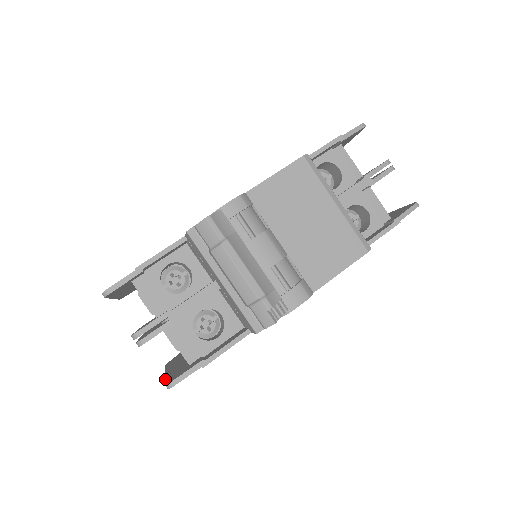
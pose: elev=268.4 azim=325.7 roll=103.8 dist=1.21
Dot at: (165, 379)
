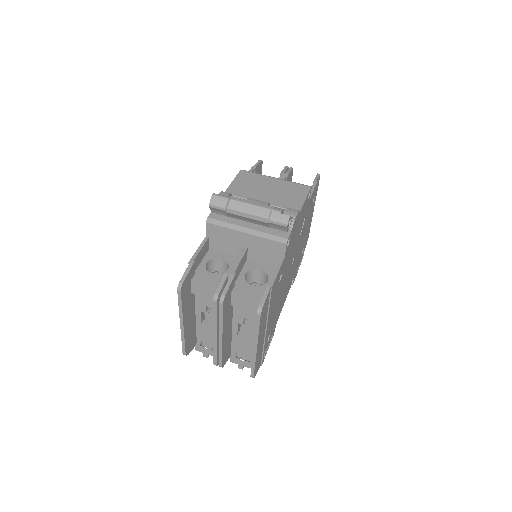
Dot at: (255, 328)
